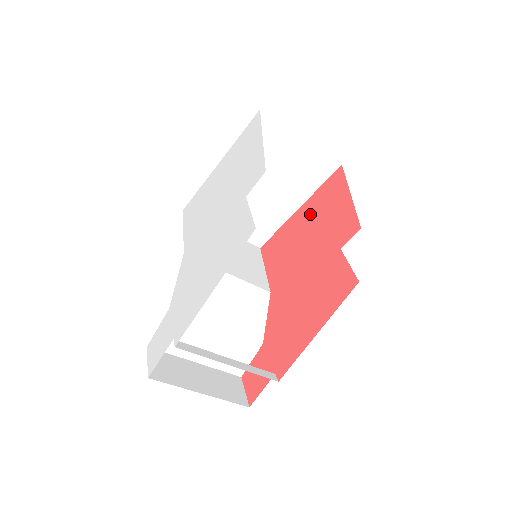
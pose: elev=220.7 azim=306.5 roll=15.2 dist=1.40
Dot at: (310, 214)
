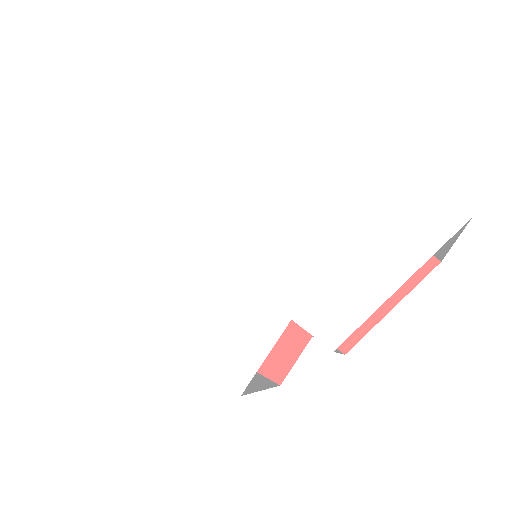
Dot at: occluded
